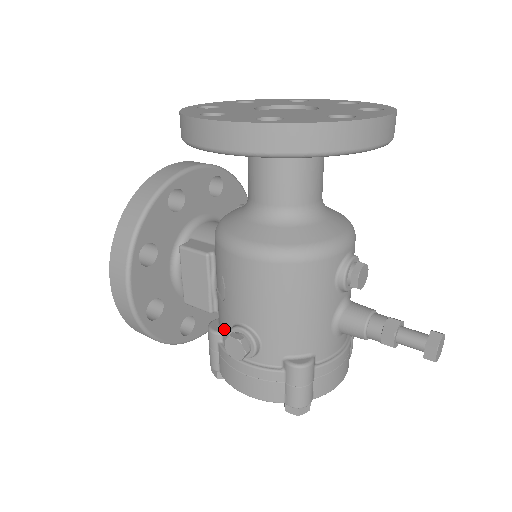
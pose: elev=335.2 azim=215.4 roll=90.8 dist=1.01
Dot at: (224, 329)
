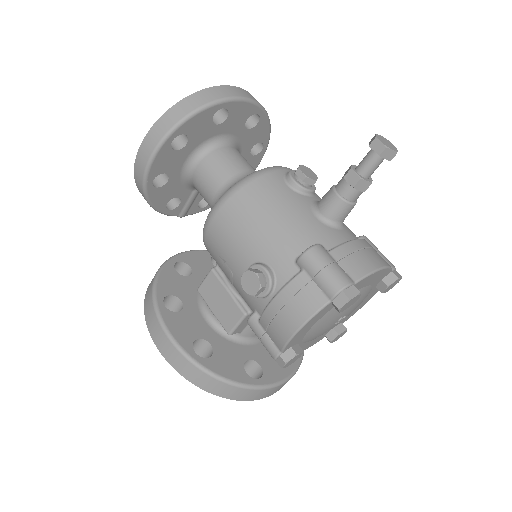
Dot at: (251, 301)
